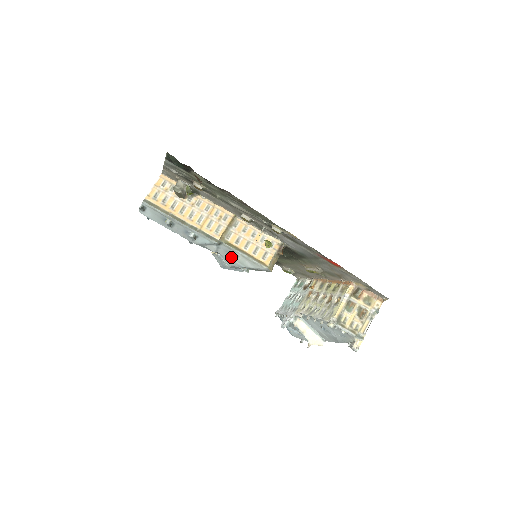
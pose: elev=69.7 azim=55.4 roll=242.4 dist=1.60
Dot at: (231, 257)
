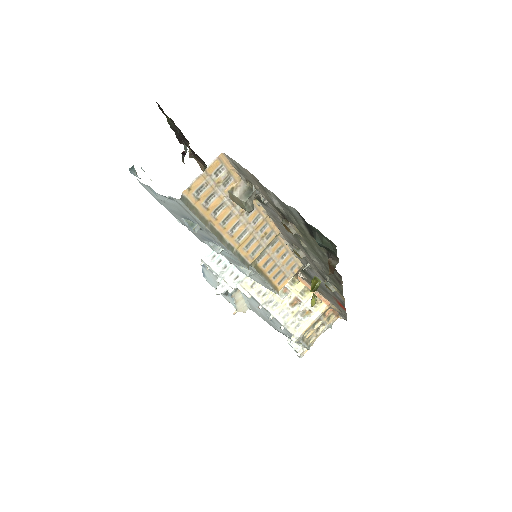
Dot at: (243, 272)
